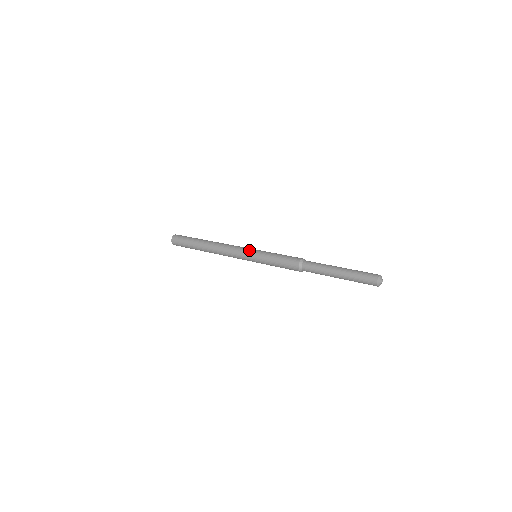
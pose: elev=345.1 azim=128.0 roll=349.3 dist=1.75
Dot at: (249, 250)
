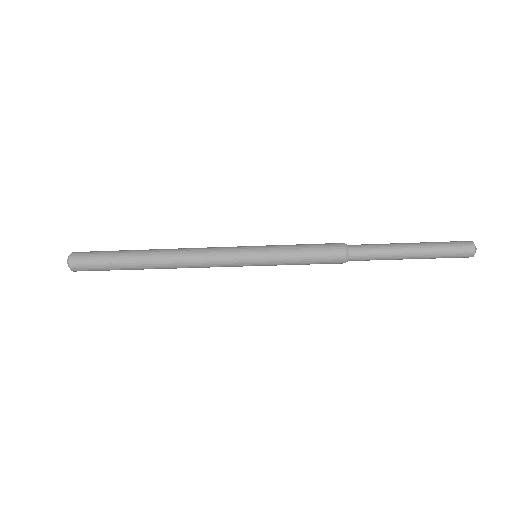
Dot at: (245, 252)
